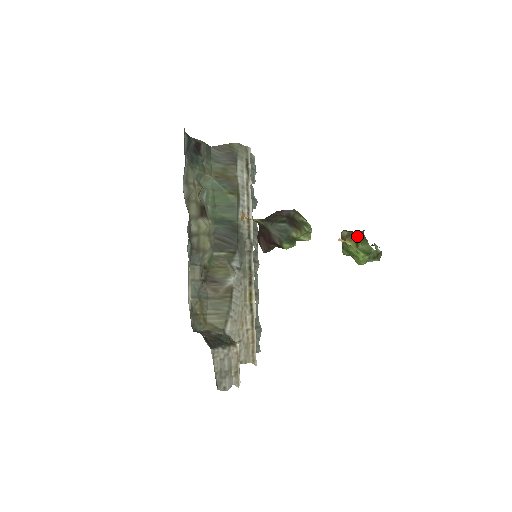
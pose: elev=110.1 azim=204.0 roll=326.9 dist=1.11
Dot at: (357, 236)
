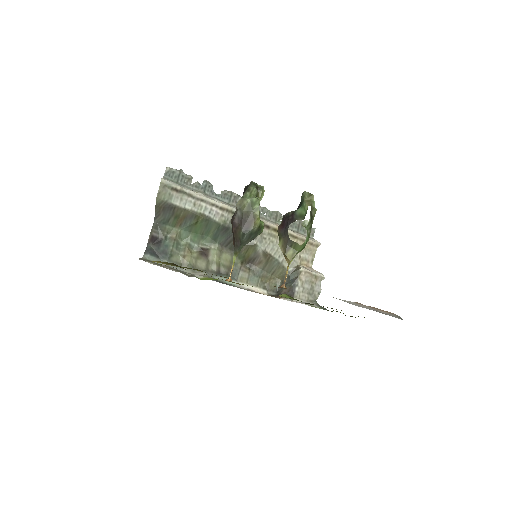
Dot at: (289, 248)
